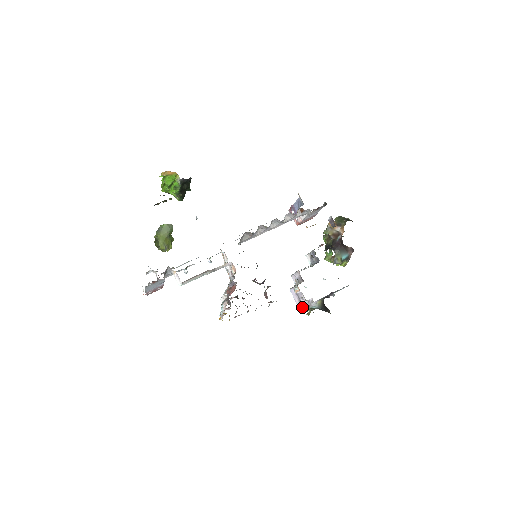
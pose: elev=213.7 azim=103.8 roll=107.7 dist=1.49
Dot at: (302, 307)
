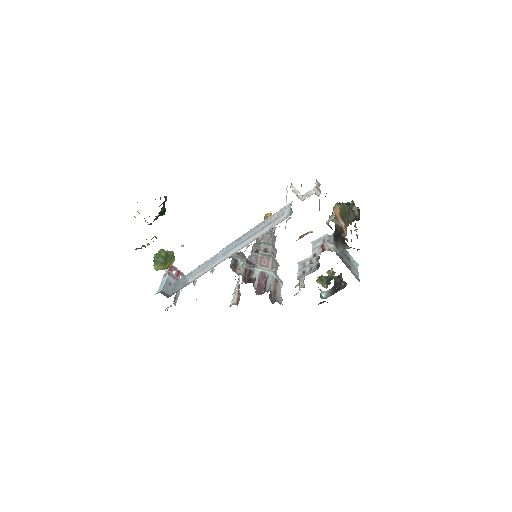
Dot at: (317, 280)
